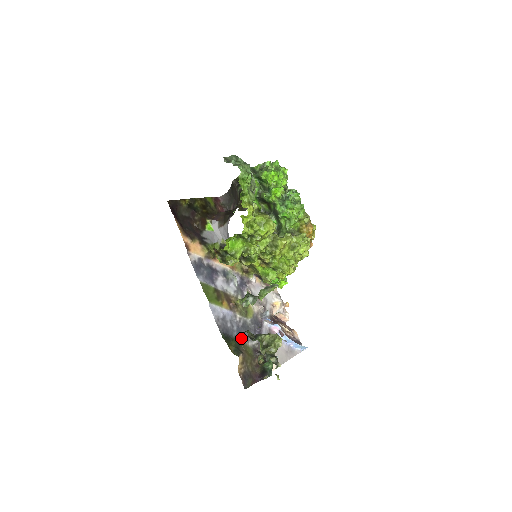
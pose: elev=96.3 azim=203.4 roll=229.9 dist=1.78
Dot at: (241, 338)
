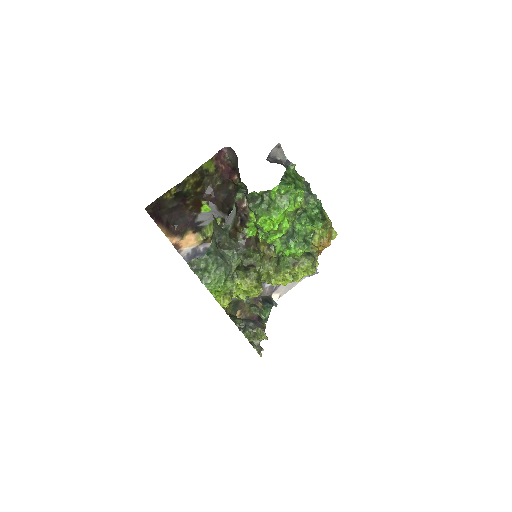
Dot at: occluded
